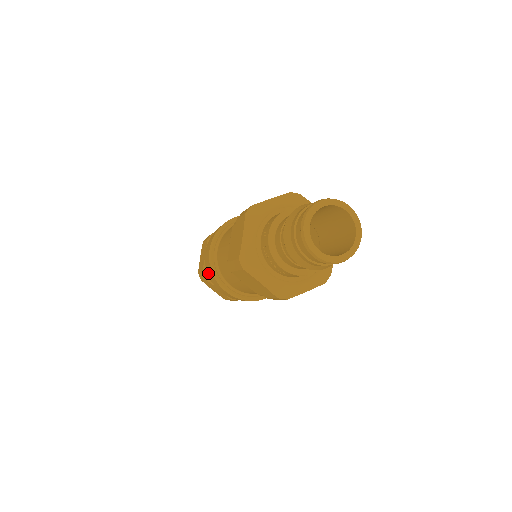
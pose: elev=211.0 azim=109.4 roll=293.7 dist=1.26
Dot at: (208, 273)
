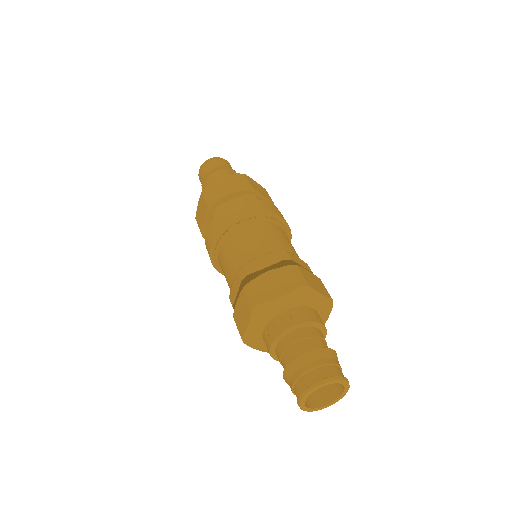
Dot at: occluded
